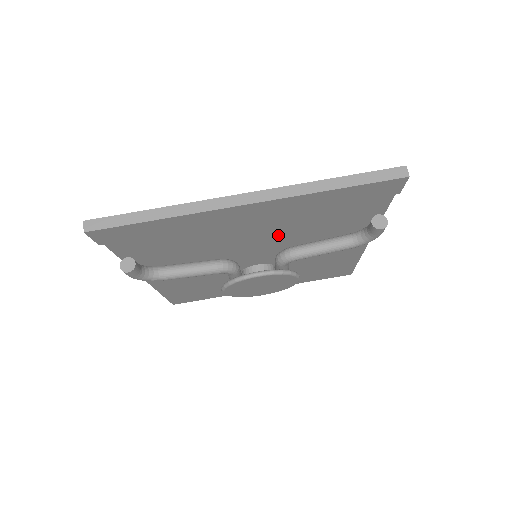
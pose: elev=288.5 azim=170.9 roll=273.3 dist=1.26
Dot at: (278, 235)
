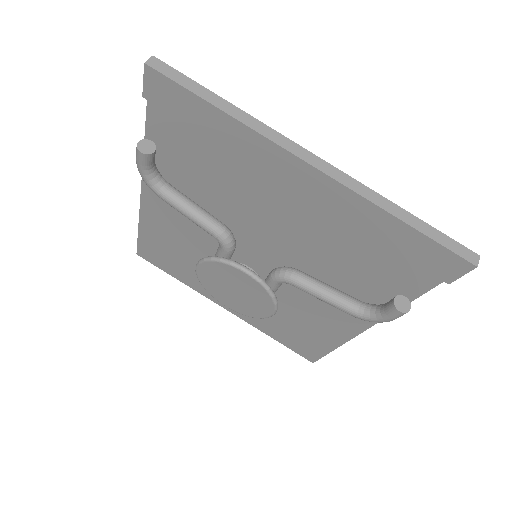
Dot at: (300, 240)
